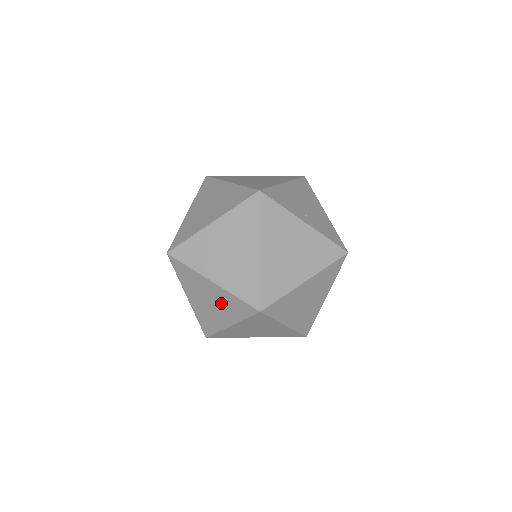
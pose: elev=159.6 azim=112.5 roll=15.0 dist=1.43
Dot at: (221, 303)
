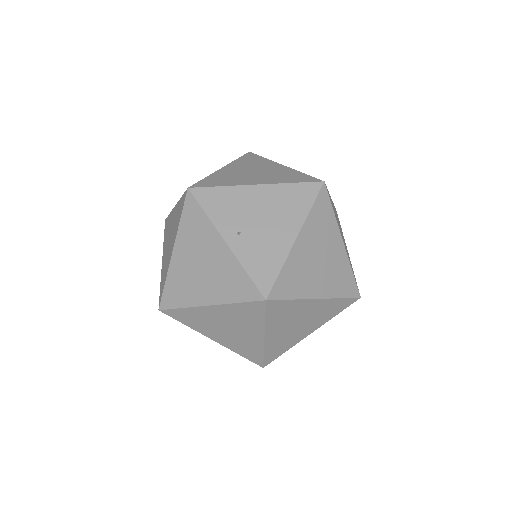
Dot at: occluded
